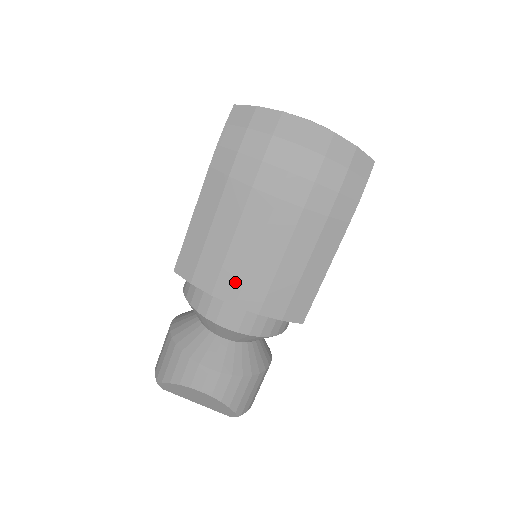
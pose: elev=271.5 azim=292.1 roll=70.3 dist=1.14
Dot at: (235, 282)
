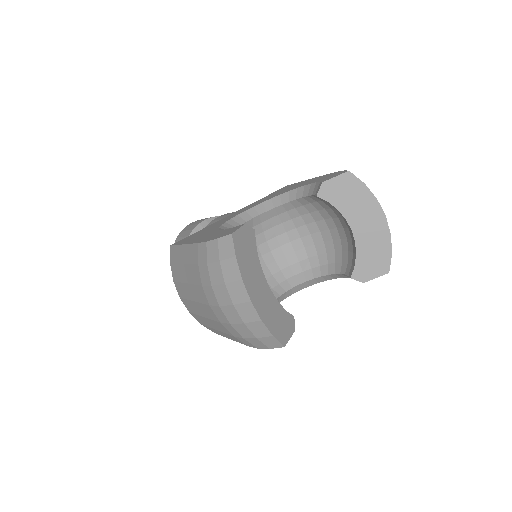
Dot at: (183, 294)
